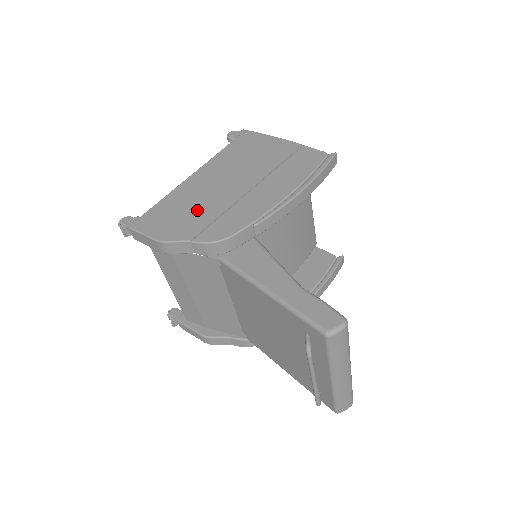
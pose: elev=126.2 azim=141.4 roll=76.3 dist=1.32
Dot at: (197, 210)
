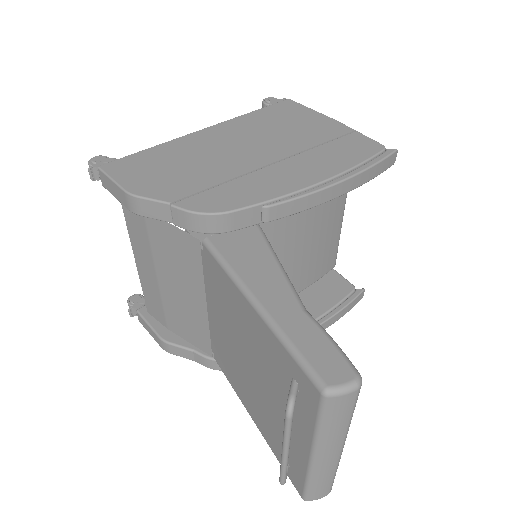
Dot at: (194, 169)
